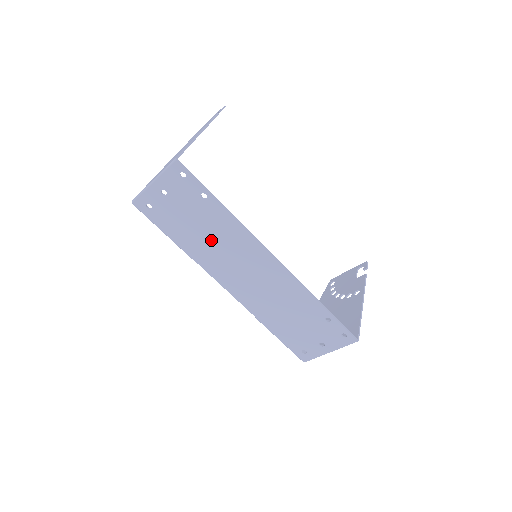
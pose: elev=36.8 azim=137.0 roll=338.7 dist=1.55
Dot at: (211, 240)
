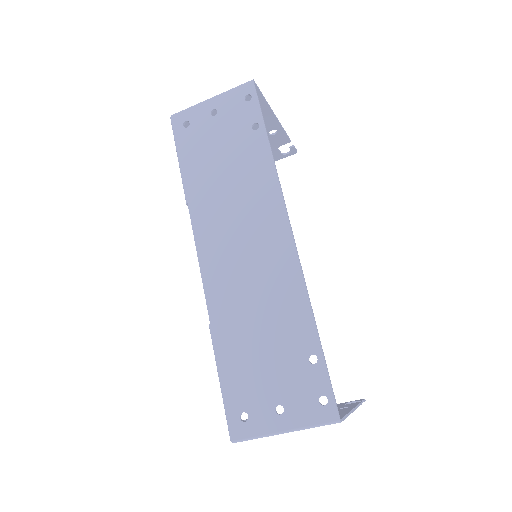
Dot at: (227, 184)
